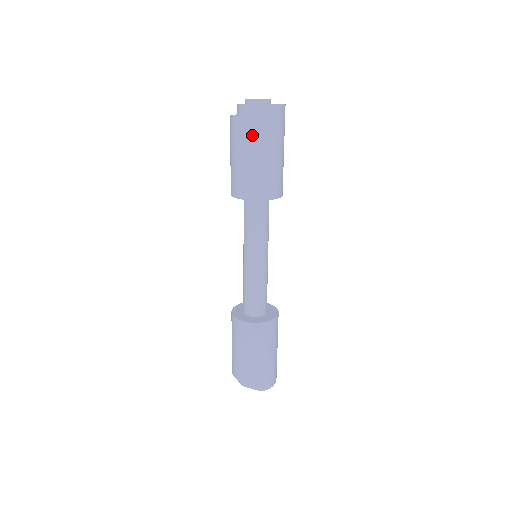
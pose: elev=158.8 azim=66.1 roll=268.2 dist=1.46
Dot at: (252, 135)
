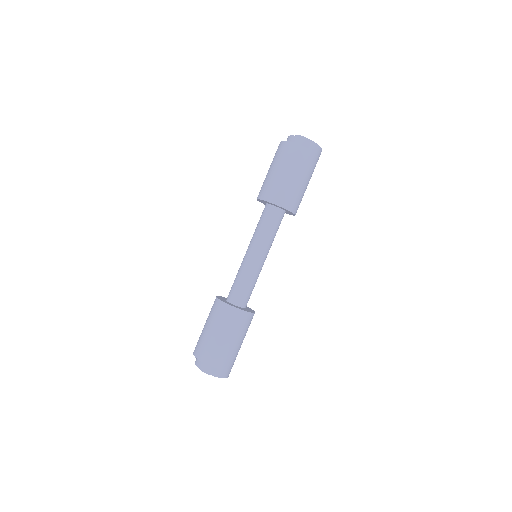
Dot at: (293, 157)
